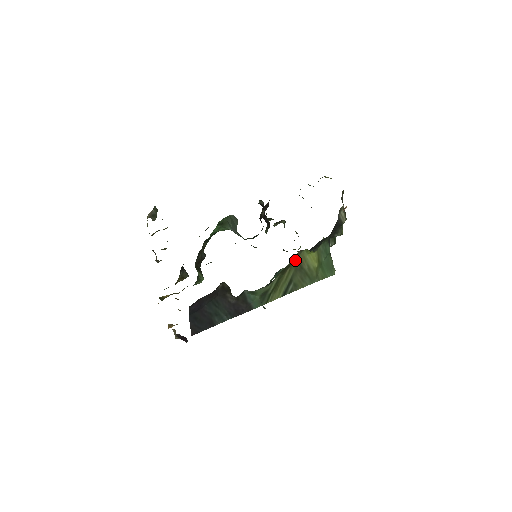
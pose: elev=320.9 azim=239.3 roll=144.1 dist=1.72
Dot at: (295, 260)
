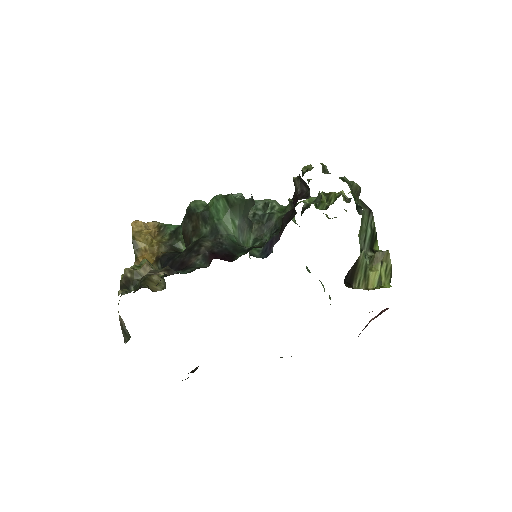
Dot at: occluded
